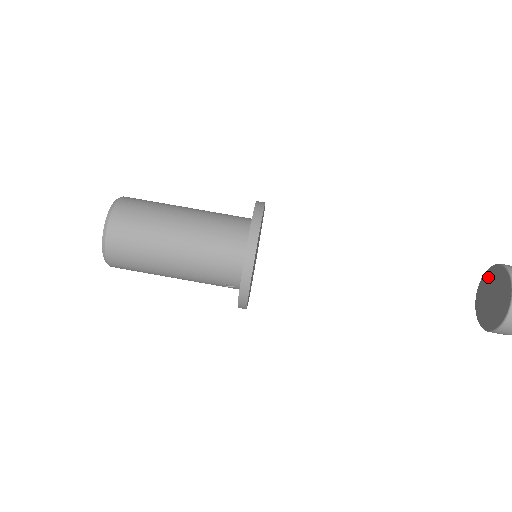
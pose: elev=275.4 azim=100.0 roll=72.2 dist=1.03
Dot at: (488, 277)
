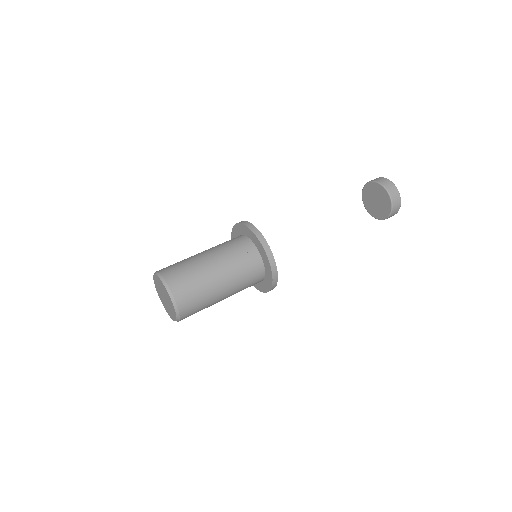
Dot at: (370, 209)
